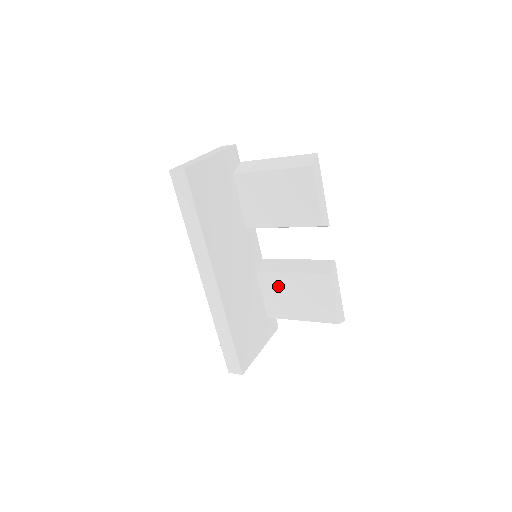
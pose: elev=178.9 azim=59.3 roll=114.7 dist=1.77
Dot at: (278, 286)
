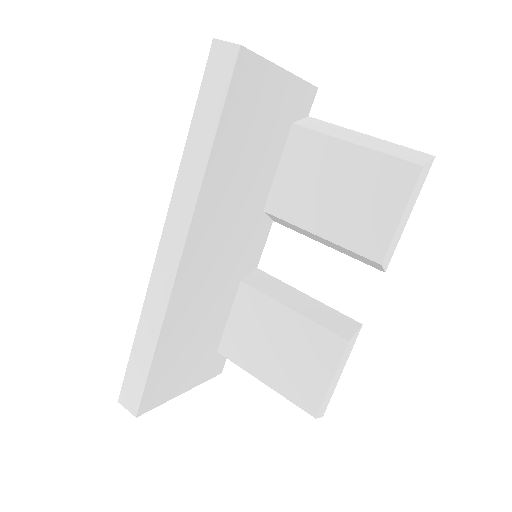
Dot at: (259, 316)
